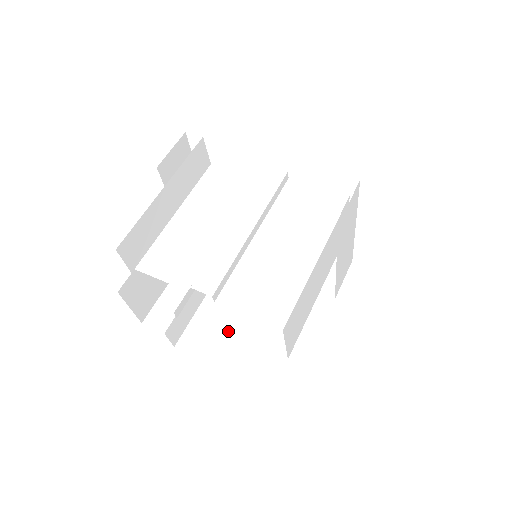
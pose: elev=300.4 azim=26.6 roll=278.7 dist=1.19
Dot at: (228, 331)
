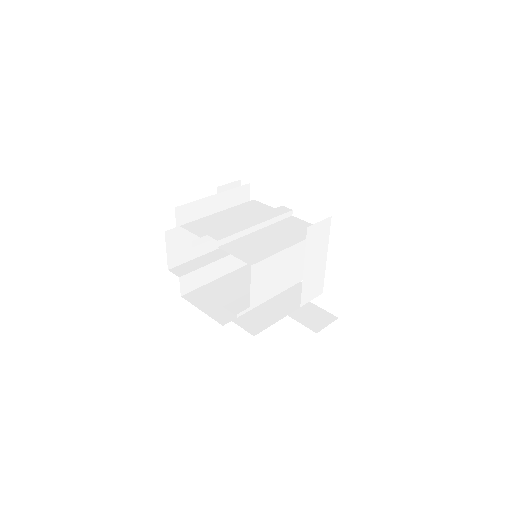
Dot at: (220, 298)
